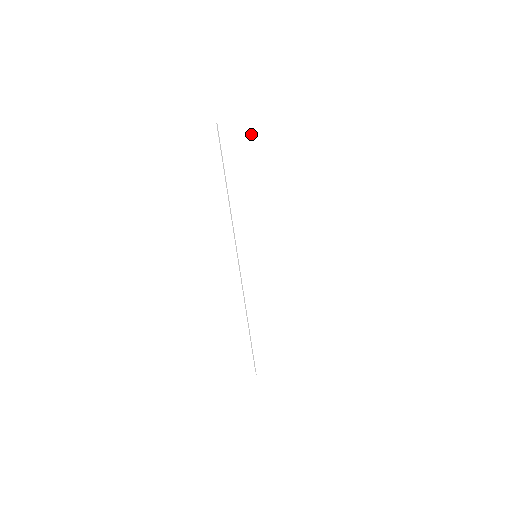
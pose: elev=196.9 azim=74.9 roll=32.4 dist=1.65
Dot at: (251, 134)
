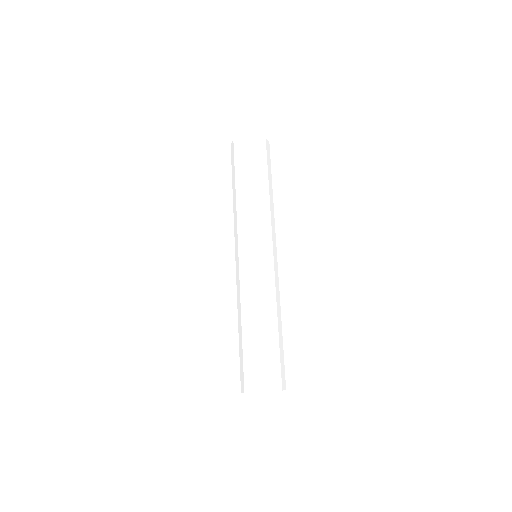
Dot at: (263, 149)
